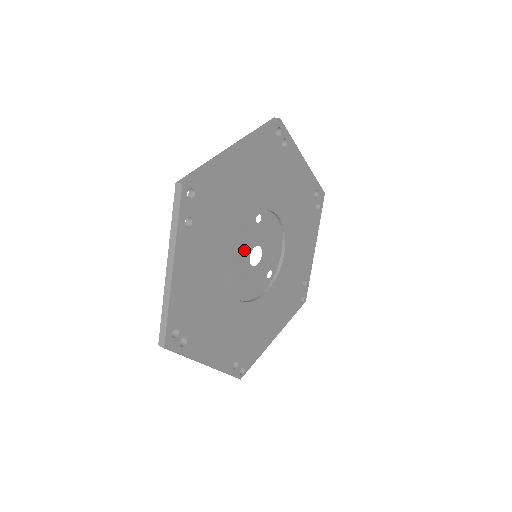
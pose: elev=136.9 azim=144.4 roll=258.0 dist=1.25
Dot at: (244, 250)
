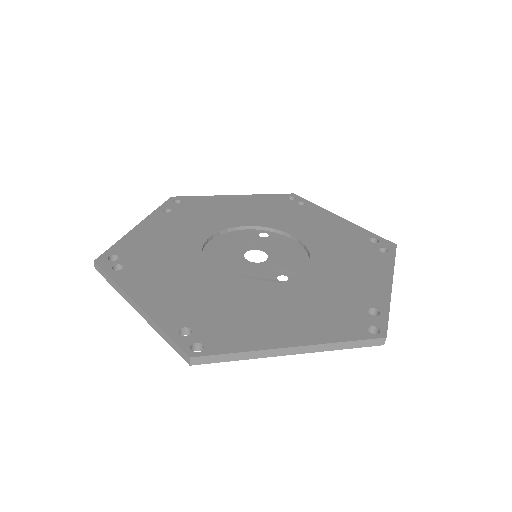
Dot at: (237, 247)
